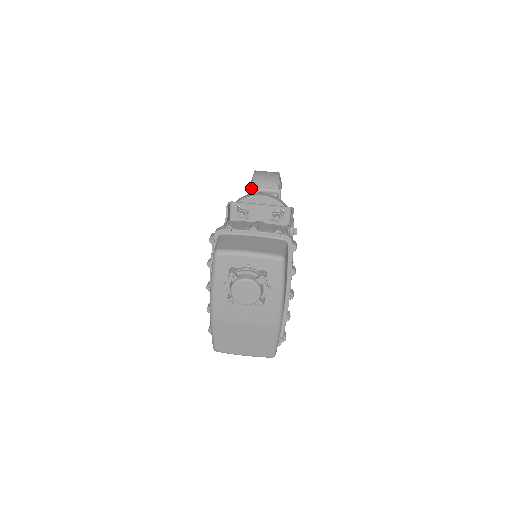
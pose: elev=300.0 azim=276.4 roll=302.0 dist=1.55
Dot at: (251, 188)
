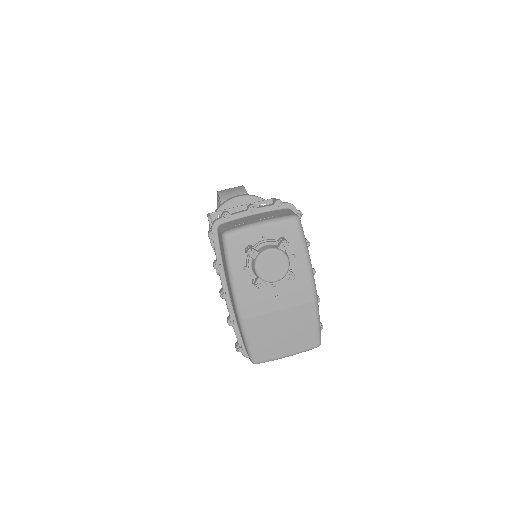
Dot at: occluded
